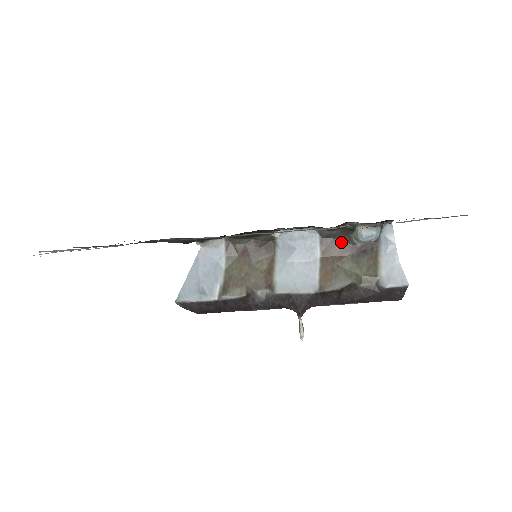
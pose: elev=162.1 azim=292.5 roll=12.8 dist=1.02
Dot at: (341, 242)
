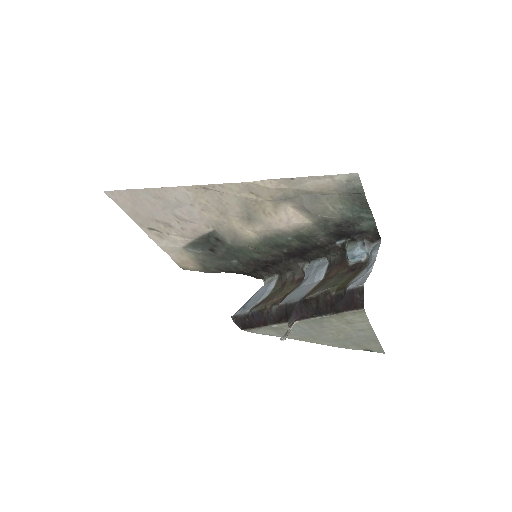
Dot at: (340, 265)
